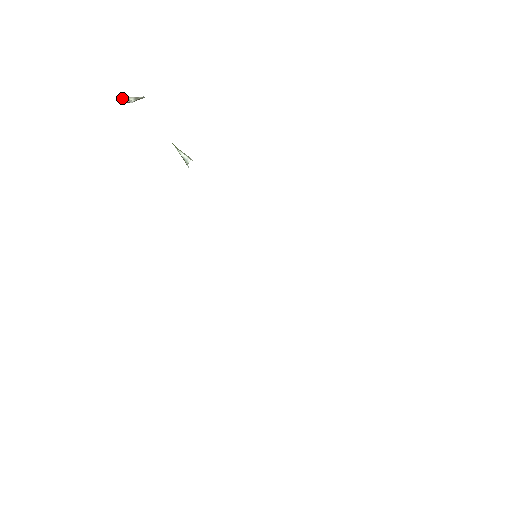
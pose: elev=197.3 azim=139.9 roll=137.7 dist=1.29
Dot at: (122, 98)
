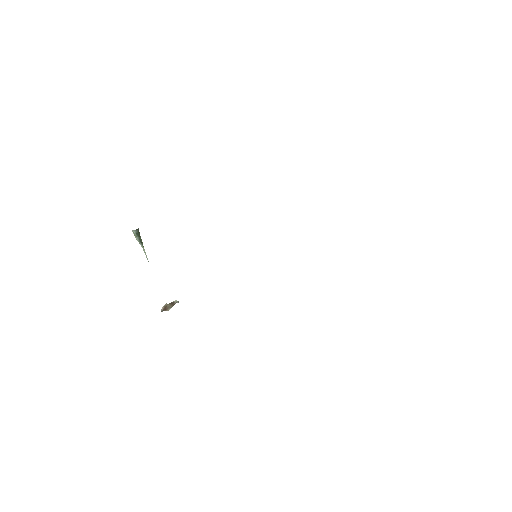
Dot at: (162, 310)
